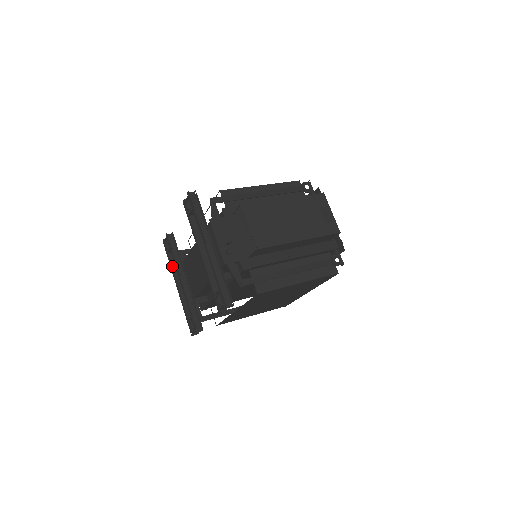
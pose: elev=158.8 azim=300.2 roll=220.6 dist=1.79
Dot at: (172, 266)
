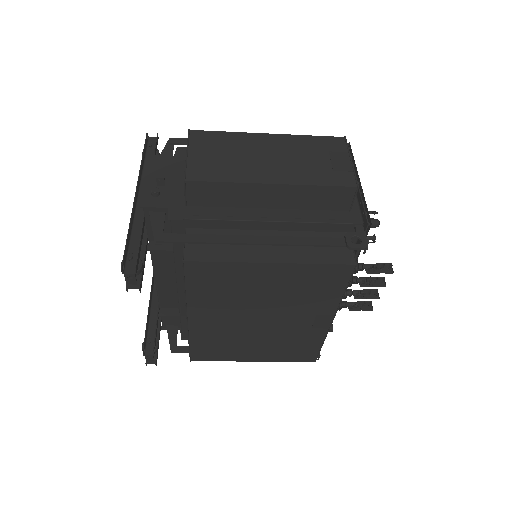
Dot at: occluded
